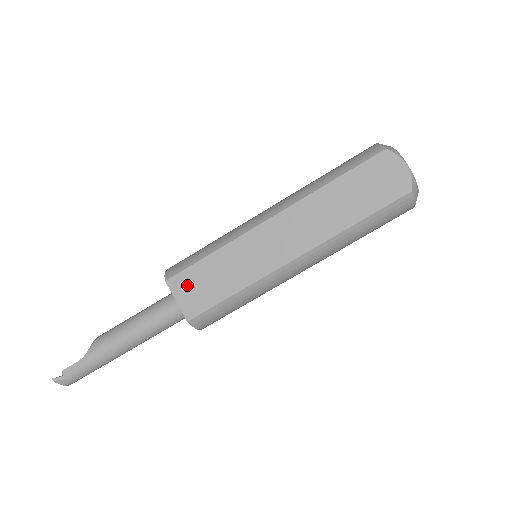
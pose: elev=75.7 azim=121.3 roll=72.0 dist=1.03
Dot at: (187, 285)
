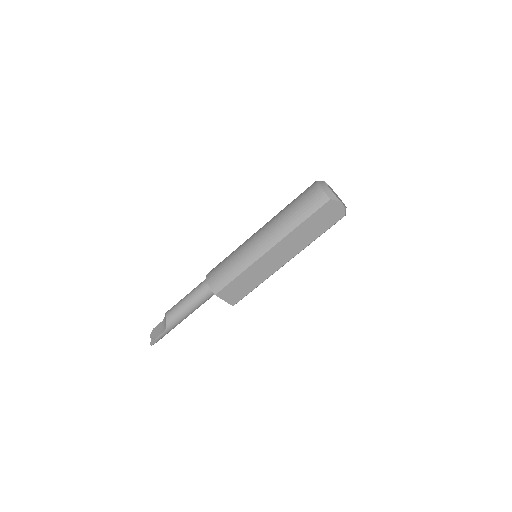
Dot at: (228, 293)
